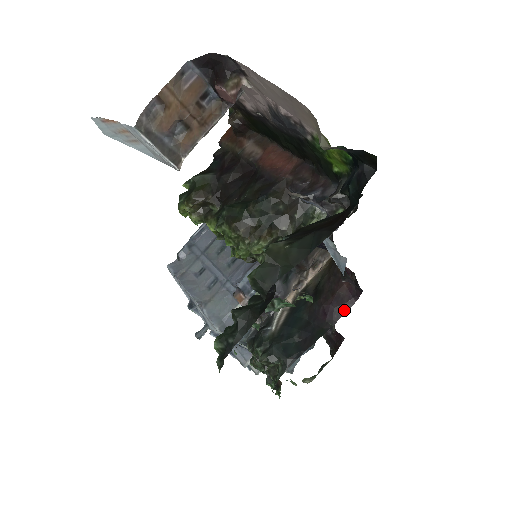
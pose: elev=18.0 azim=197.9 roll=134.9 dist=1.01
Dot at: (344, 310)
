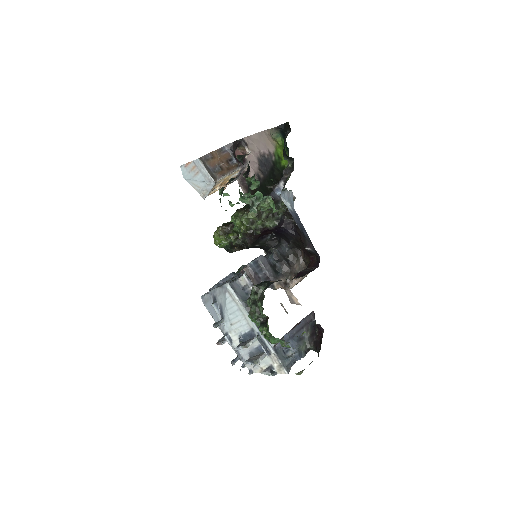
Dot at: (310, 271)
